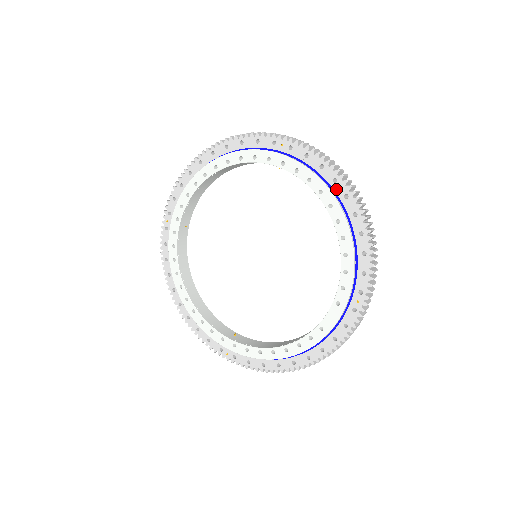
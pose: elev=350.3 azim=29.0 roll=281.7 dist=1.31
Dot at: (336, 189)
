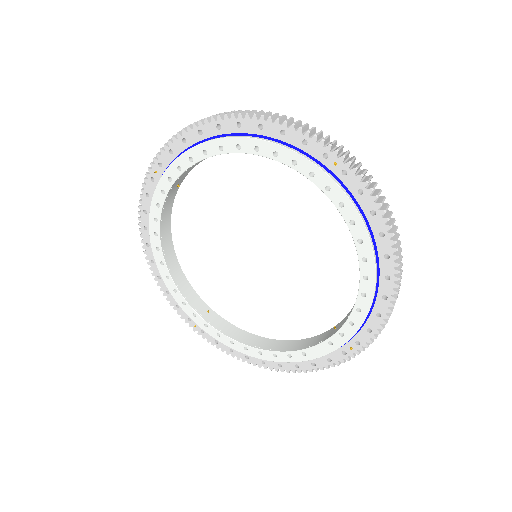
Dot at: (379, 244)
